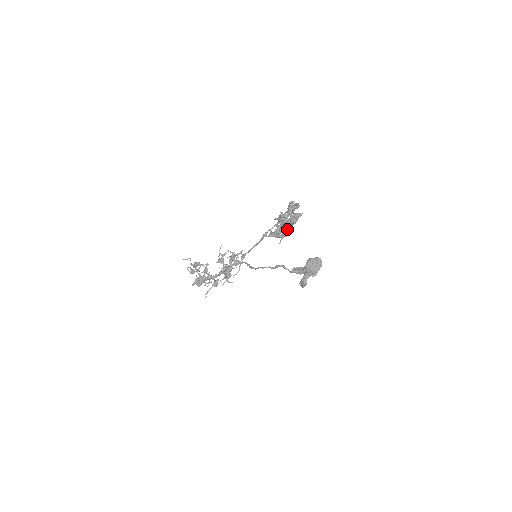
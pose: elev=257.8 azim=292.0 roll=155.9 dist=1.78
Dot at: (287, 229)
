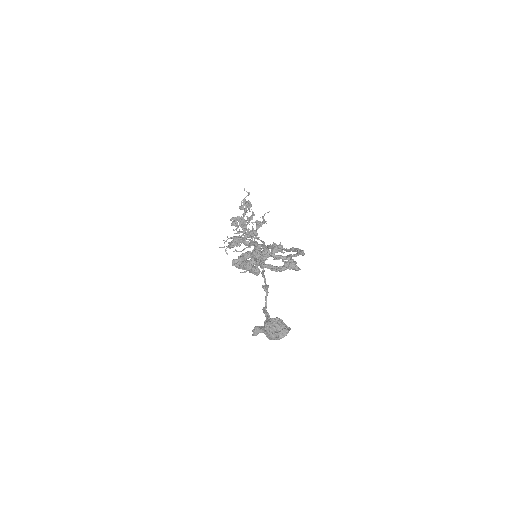
Dot at: (241, 268)
